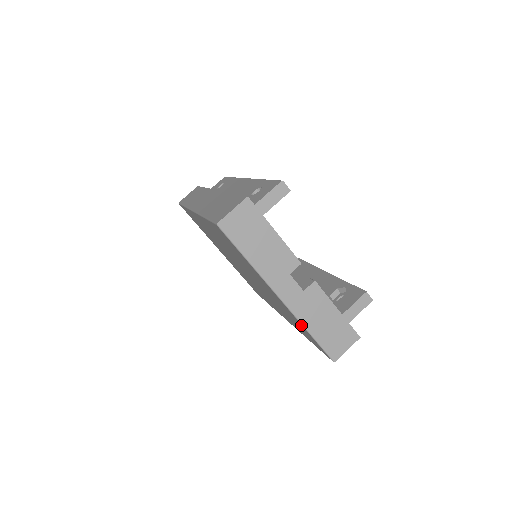
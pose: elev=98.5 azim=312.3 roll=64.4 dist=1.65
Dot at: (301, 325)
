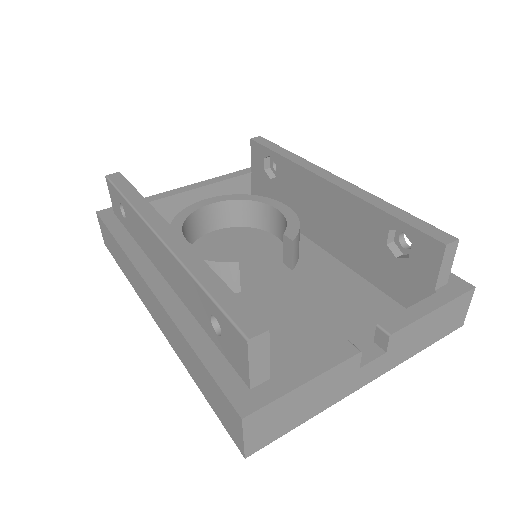
Dot at: occluded
